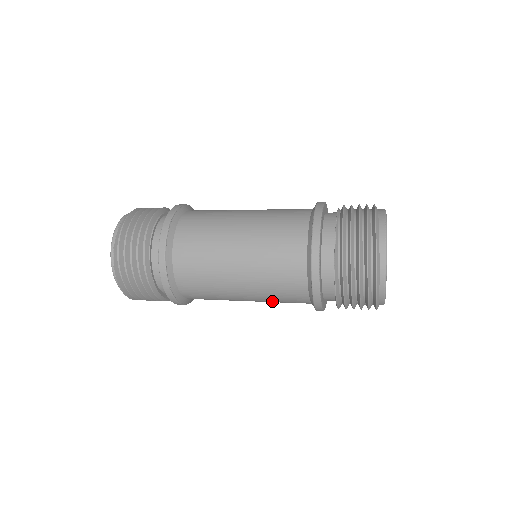
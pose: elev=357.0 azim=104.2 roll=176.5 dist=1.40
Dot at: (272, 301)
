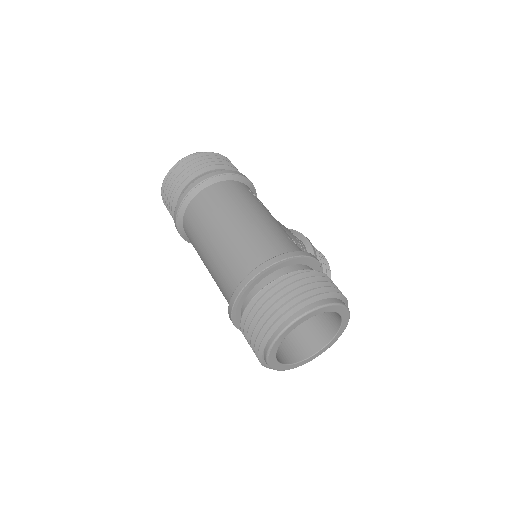
Dot at: occluded
